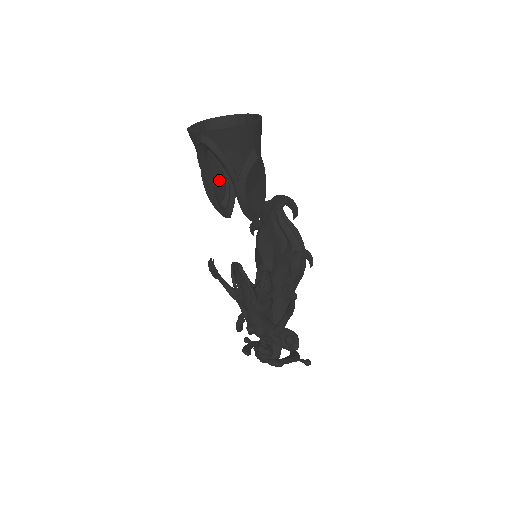
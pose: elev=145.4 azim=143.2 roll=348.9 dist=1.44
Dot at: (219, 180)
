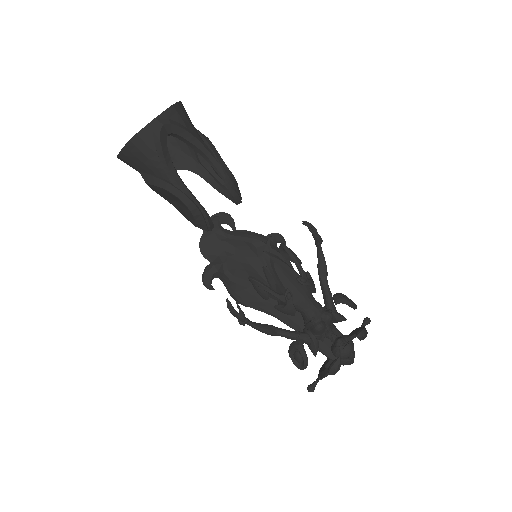
Dot at: (175, 201)
